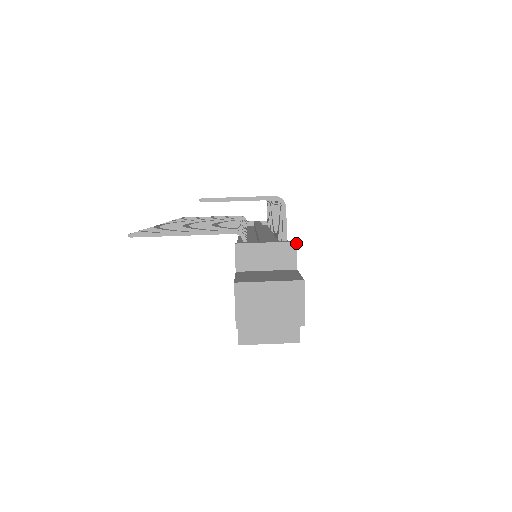
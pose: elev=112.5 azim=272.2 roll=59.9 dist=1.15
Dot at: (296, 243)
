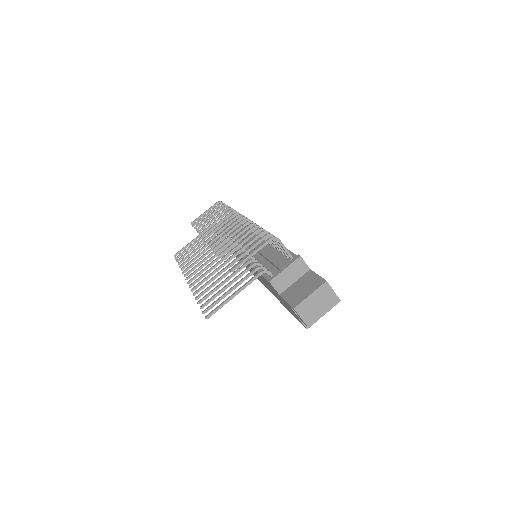
Dot at: (301, 257)
